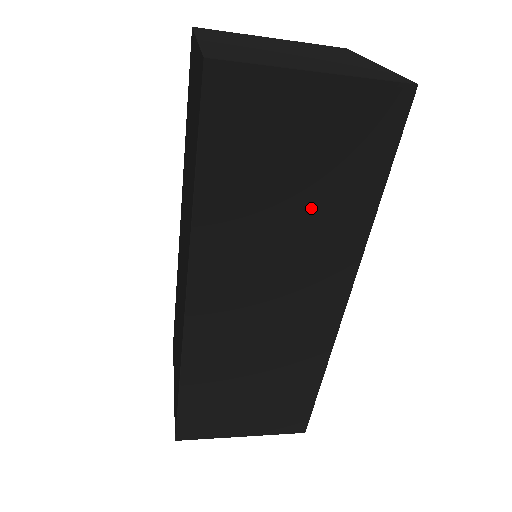
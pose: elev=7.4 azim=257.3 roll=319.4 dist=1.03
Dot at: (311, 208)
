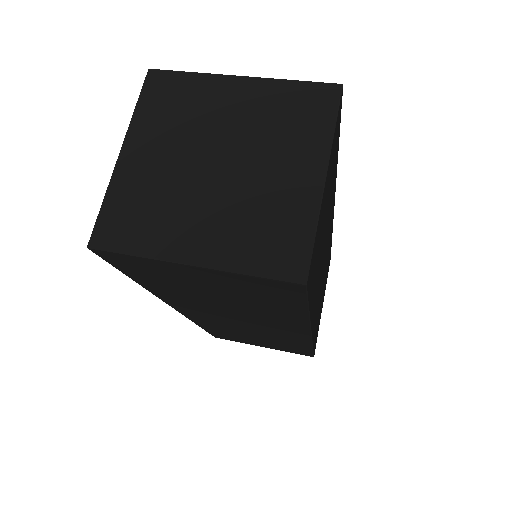
Dot at: (243, 305)
